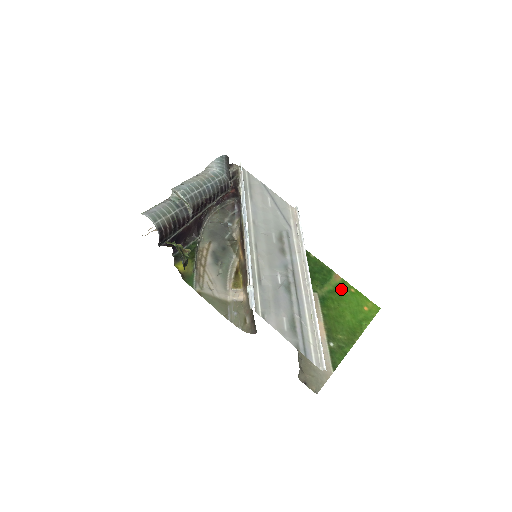
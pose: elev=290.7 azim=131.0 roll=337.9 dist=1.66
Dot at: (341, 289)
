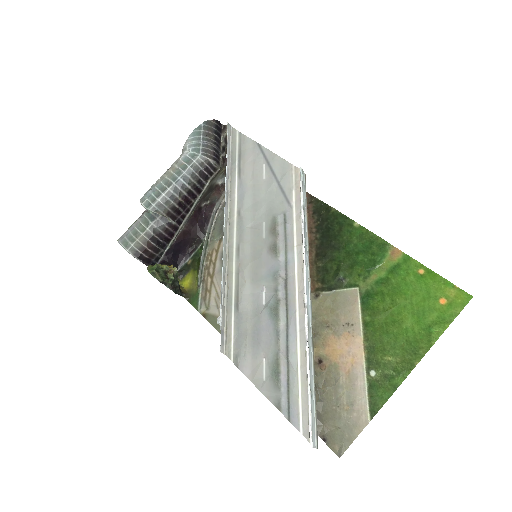
Dot at: (400, 273)
